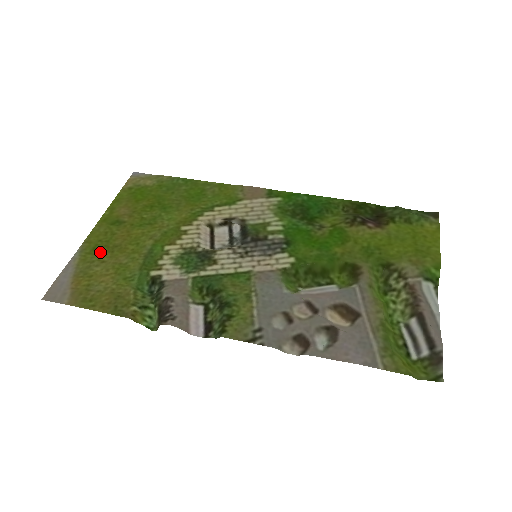
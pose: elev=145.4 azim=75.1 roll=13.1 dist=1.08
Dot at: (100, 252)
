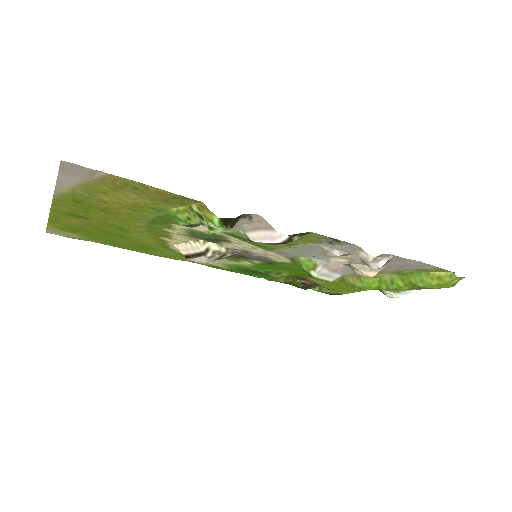
Dot at: (89, 203)
